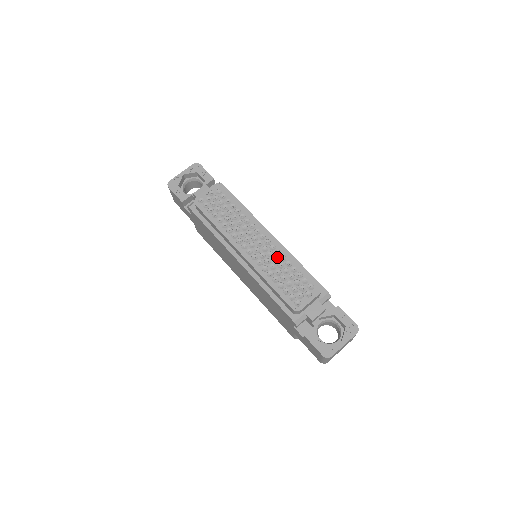
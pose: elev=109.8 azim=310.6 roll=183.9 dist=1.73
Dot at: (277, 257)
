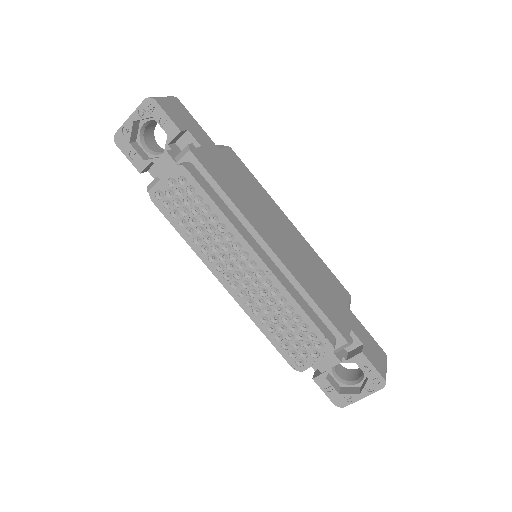
Dot at: (273, 298)
